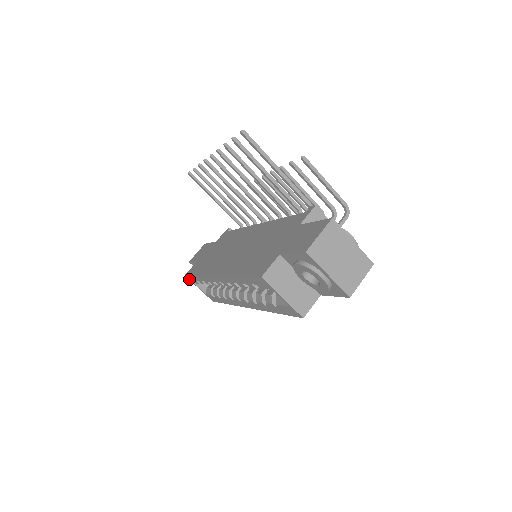
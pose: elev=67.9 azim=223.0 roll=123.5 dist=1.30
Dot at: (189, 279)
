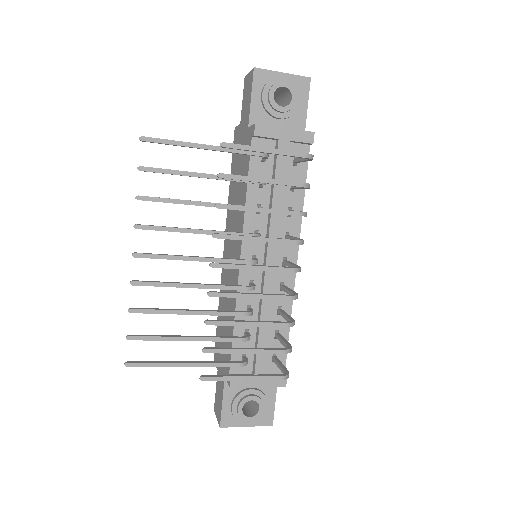
Dot at: occluded
